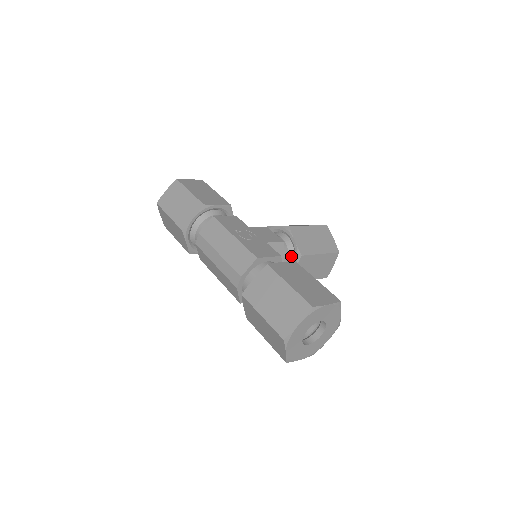
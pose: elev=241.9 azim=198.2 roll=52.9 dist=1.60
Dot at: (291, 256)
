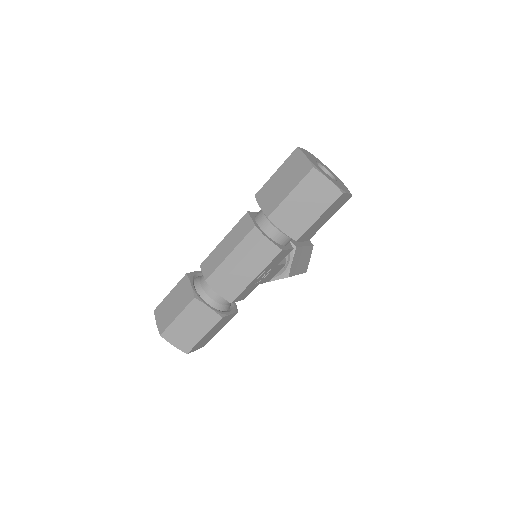
Dot at: occluded
